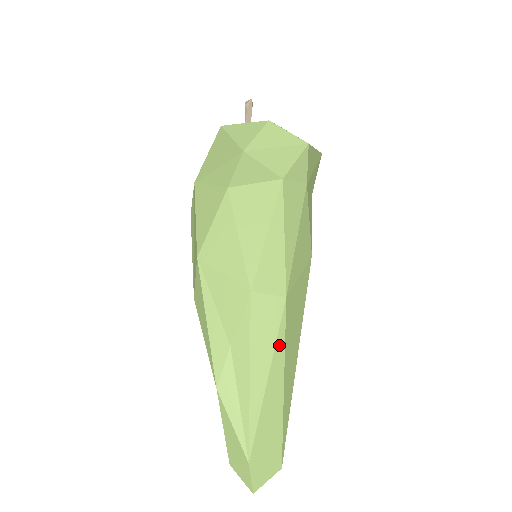
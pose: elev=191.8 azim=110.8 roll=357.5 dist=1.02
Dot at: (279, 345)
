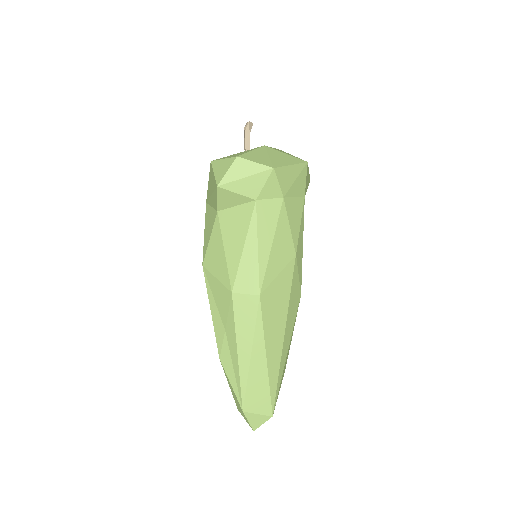
Dot at: (258, 331)
